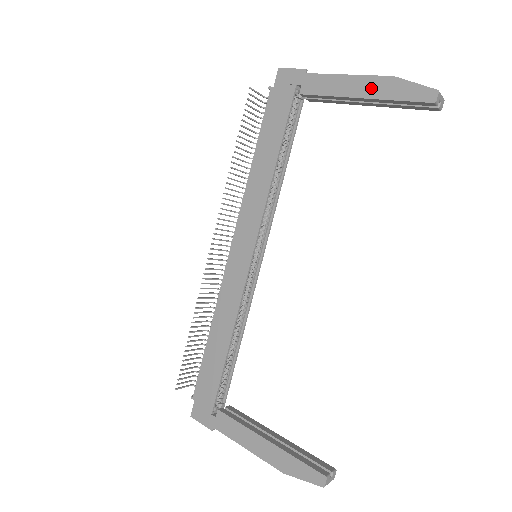
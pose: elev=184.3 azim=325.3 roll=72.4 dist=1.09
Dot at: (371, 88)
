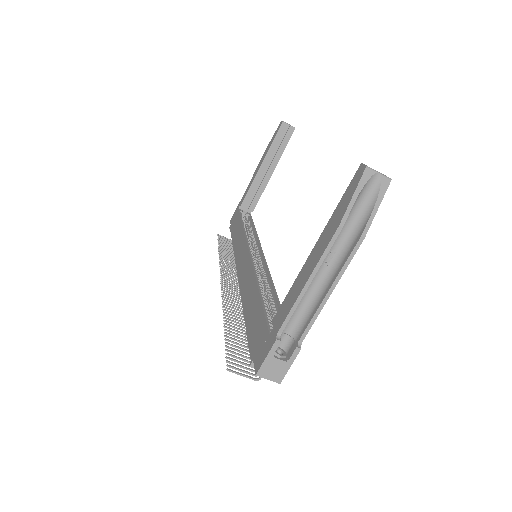
Dot at: (262, 159)
